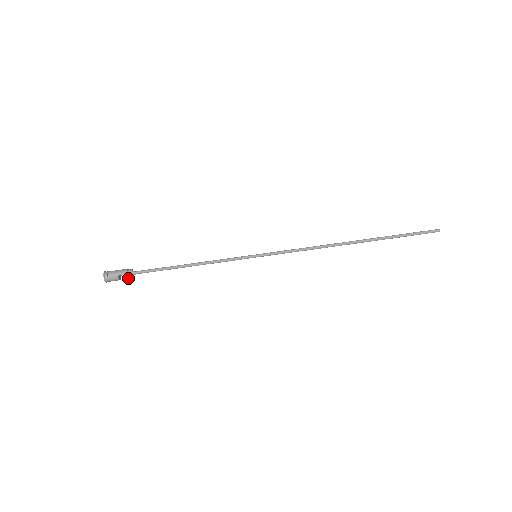
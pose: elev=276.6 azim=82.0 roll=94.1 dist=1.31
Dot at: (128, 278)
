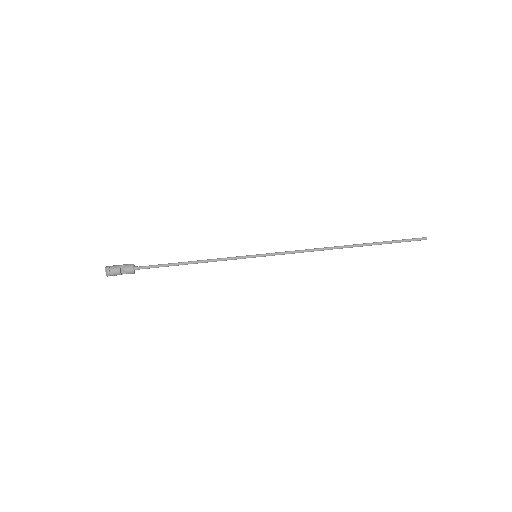
Dot at: (129, 269)
